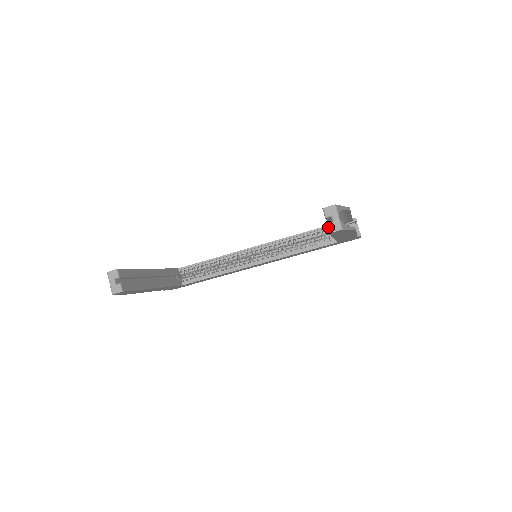
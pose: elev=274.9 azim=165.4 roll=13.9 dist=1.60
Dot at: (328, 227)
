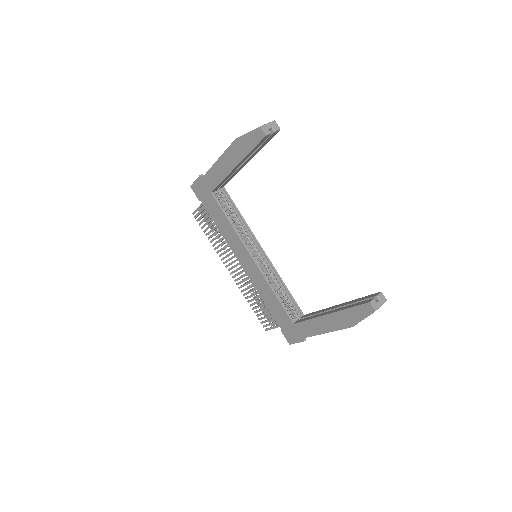
Dot at: (373, 300)
